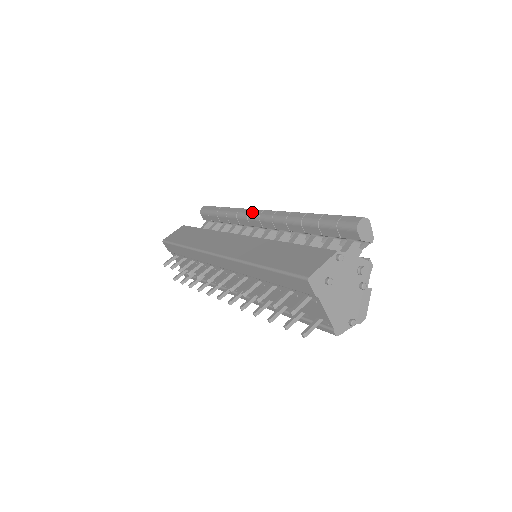
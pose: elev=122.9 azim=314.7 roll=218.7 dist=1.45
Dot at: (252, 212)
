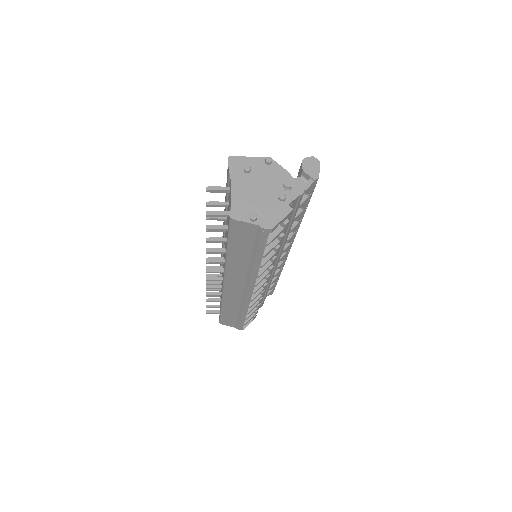
Dot at: occluded
